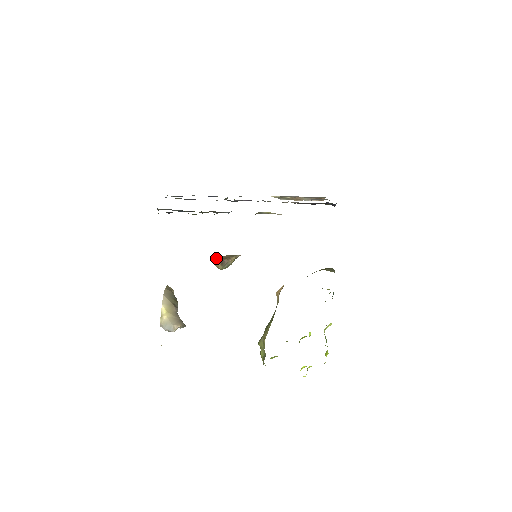
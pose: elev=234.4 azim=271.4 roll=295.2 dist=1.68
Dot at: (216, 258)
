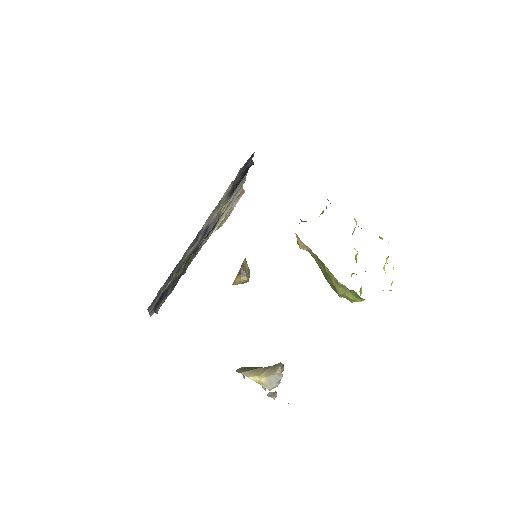
Dot at: (235, 279)
